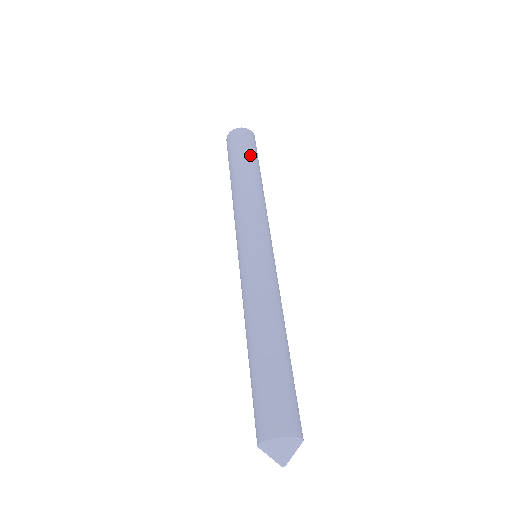
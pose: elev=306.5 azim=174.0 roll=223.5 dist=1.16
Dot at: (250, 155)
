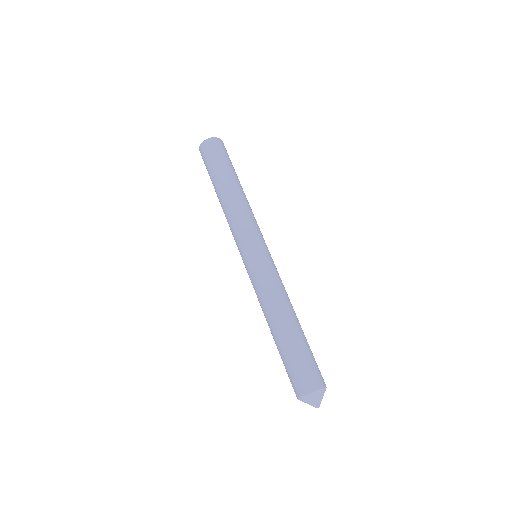
Dot at: (234, 169)
